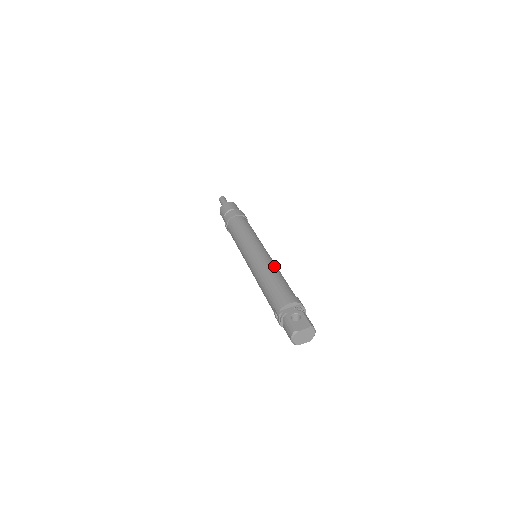
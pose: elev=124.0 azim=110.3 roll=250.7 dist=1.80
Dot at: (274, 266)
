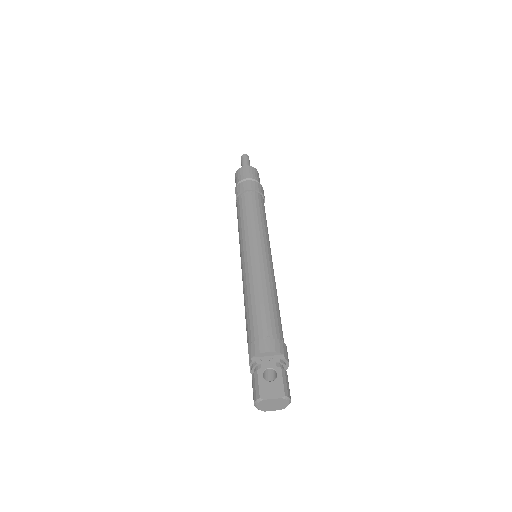
Dot at: (270, 283)
